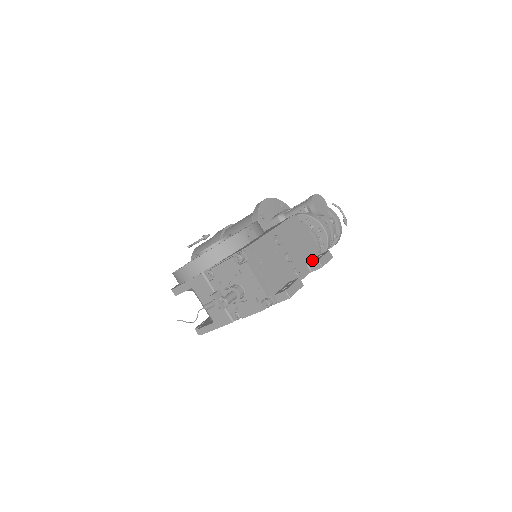
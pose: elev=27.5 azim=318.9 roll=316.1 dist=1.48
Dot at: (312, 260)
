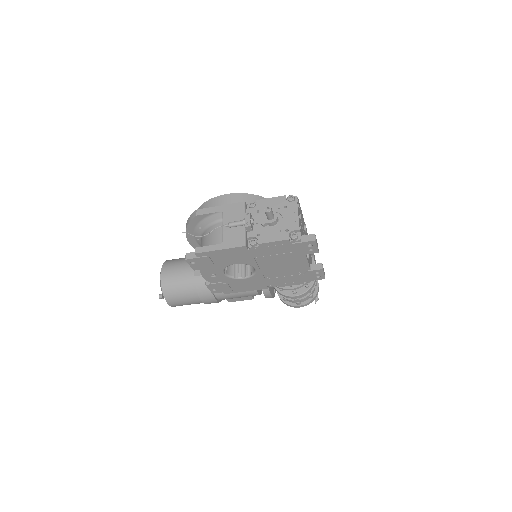
Dot at: occluded
